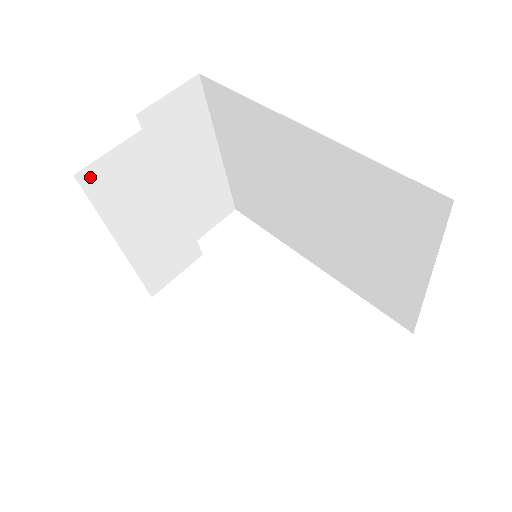
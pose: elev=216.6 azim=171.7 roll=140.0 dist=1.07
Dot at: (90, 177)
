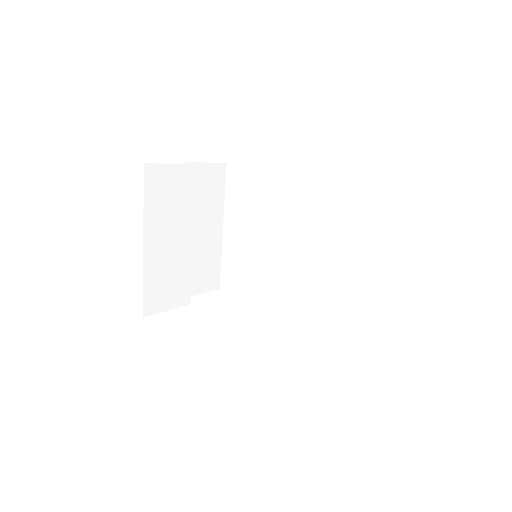
Dot at: (151, 173)
